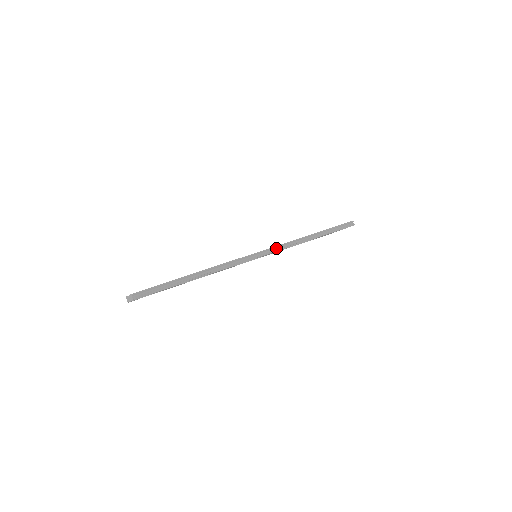
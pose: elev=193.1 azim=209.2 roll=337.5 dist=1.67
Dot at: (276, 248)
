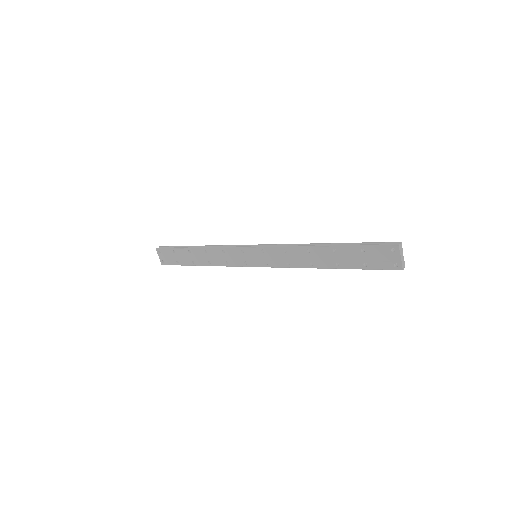
Dot at: (272, 246)
